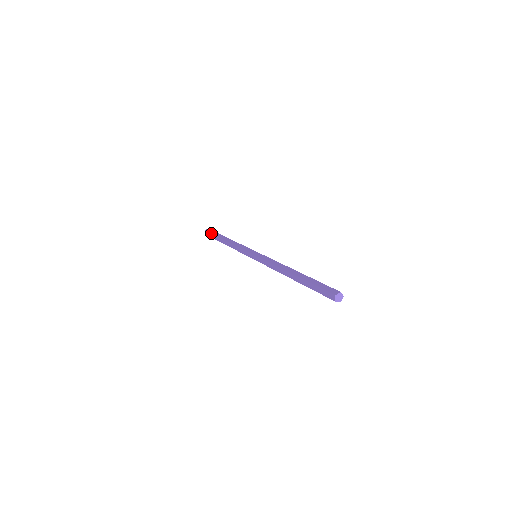
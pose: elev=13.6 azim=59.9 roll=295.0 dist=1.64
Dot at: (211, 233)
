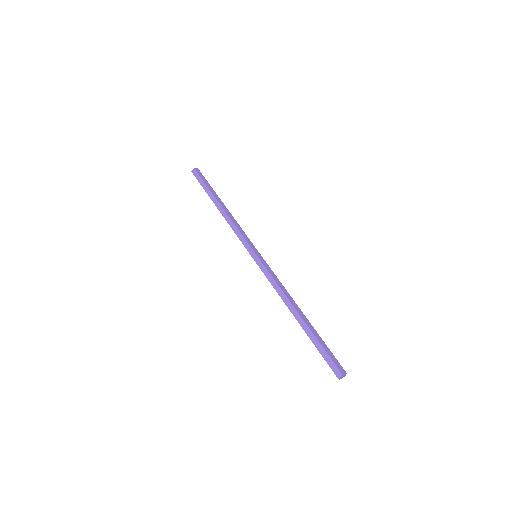
Dot at: (203, 180)
